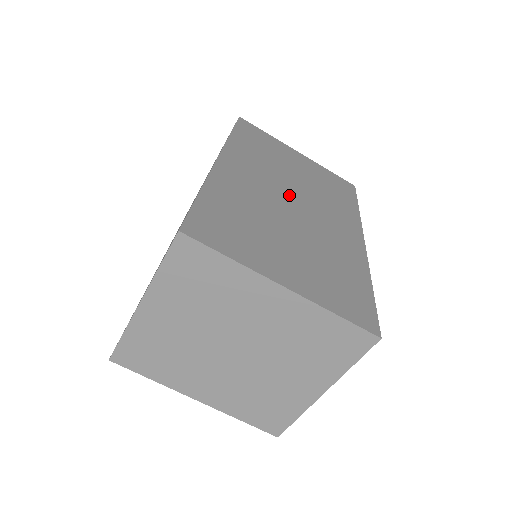
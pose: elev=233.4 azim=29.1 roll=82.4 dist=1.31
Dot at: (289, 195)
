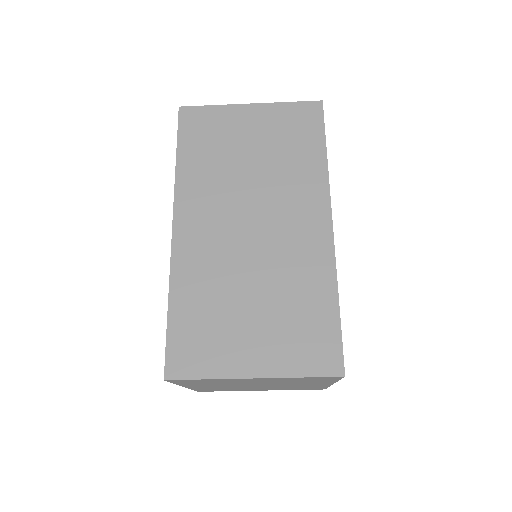
Dot at: occluded
